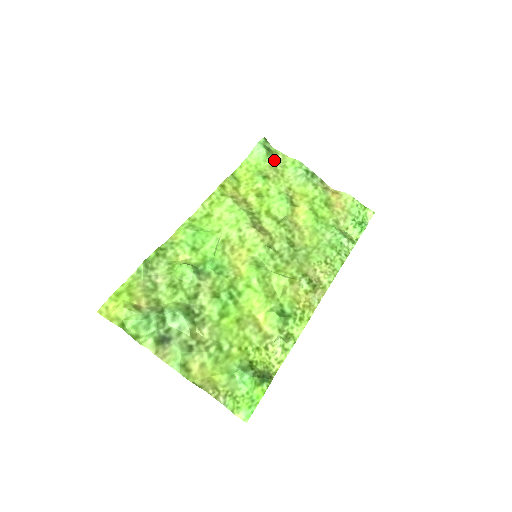
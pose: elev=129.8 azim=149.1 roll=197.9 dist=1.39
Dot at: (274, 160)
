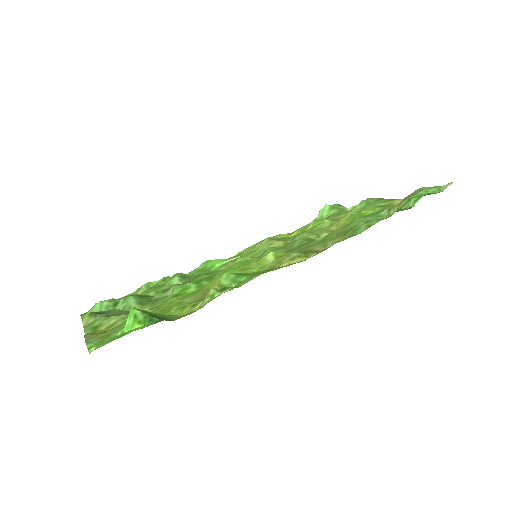
Dot at: occluded
